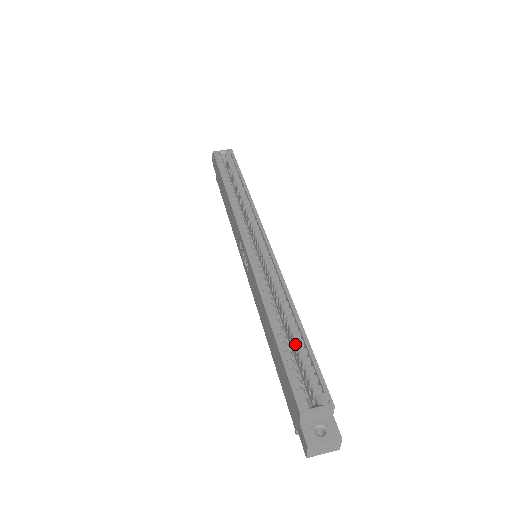
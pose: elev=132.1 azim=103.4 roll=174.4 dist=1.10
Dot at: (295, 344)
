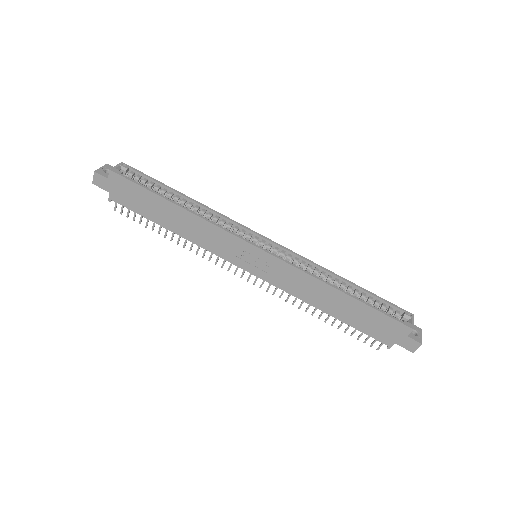
Dot at: (363, 297)
